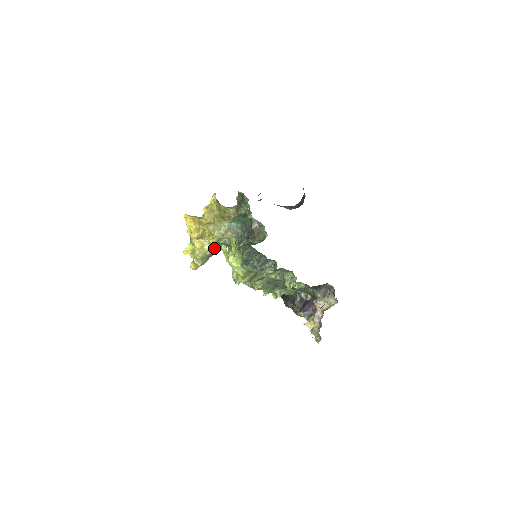
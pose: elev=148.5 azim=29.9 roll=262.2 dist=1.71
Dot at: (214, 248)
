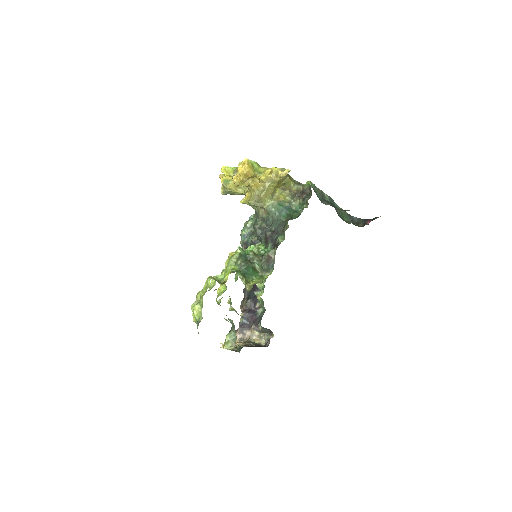
Dot at: occluded
